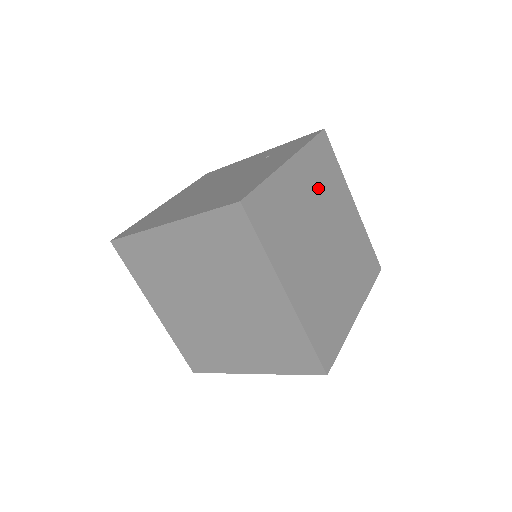
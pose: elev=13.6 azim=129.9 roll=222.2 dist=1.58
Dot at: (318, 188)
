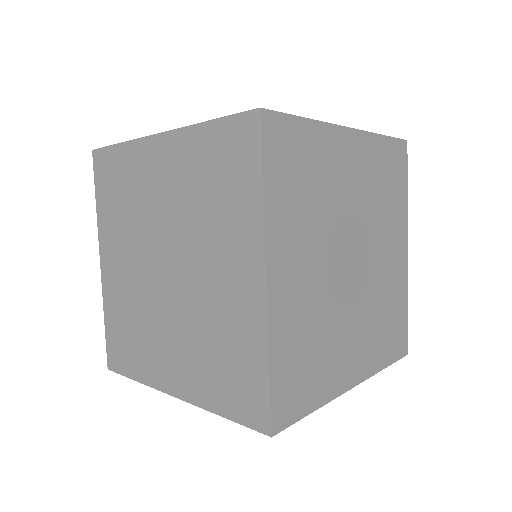
Dot at: (311, 223)
